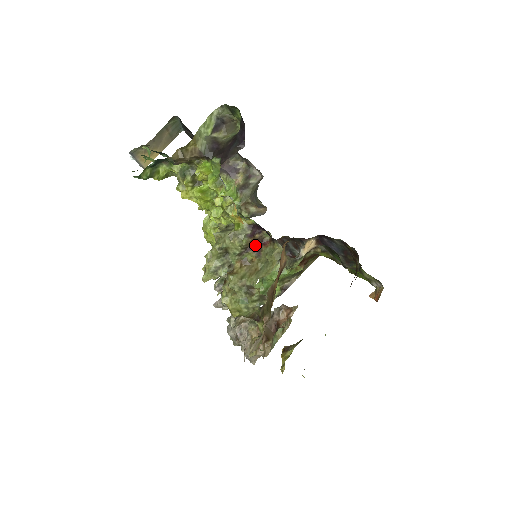
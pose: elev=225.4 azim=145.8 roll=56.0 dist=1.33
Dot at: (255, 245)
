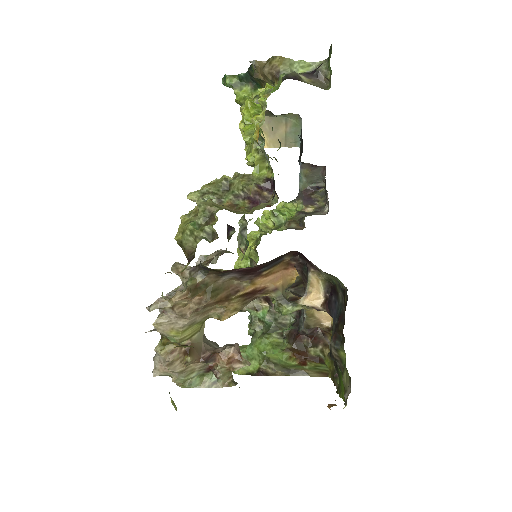
Dot at: (256, 199)
